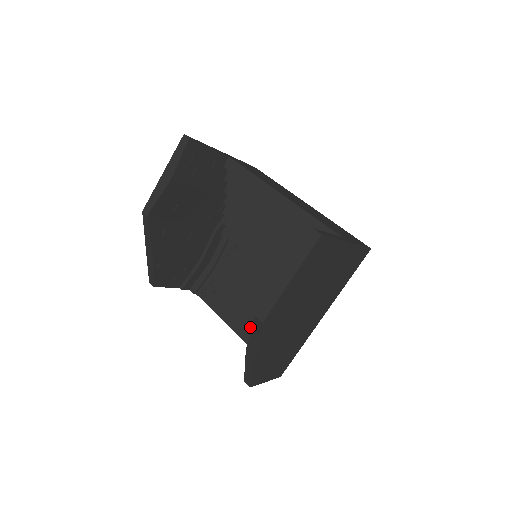
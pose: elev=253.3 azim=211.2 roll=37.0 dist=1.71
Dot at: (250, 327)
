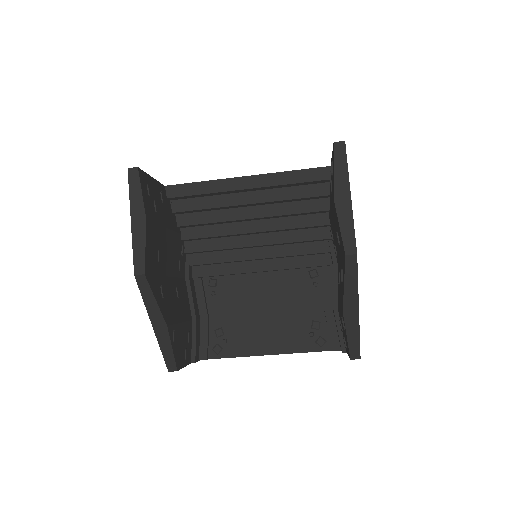
Dot at: (289, 336)
